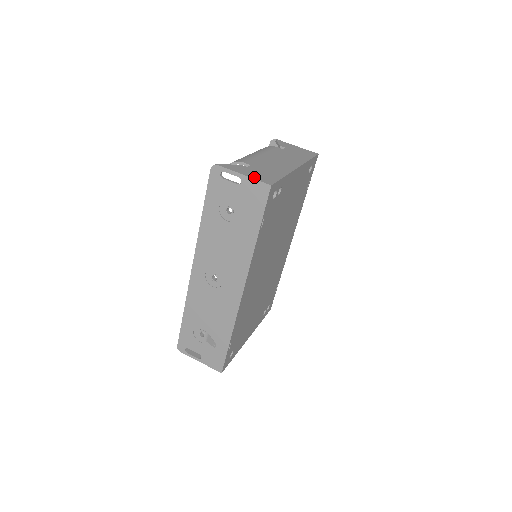
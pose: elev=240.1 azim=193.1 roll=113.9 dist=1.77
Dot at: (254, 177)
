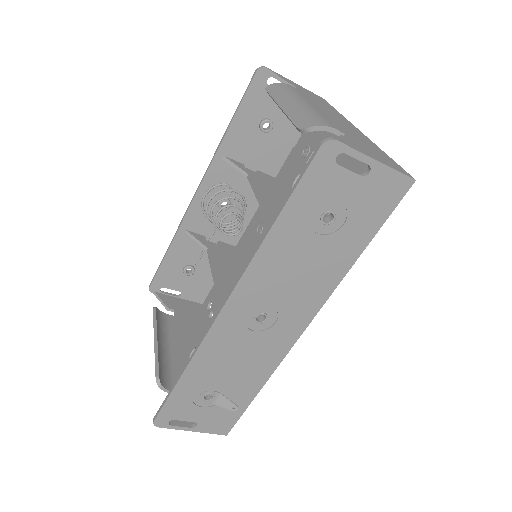
Dot at: (388, 164)
